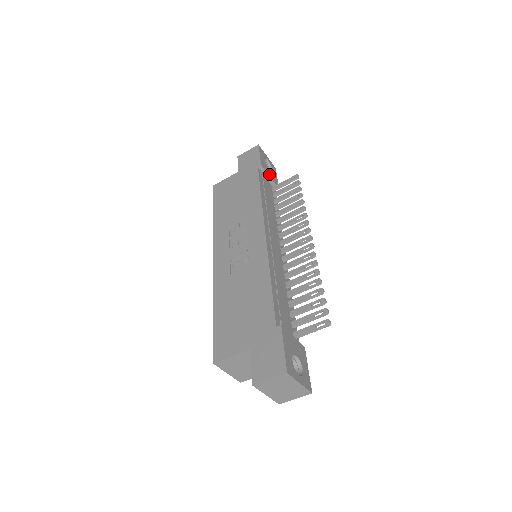
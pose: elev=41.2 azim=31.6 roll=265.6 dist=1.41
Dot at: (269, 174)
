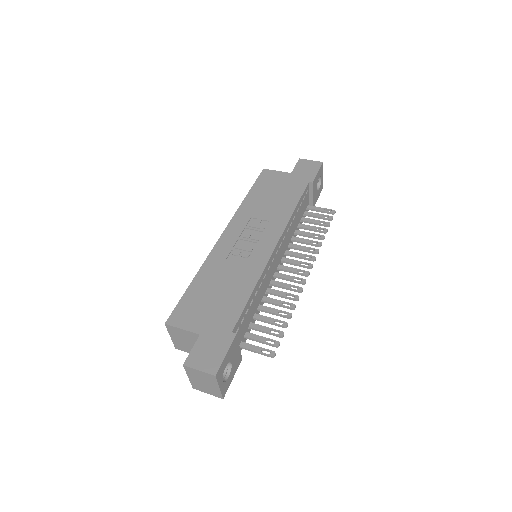
Dot at: (314, 193)
